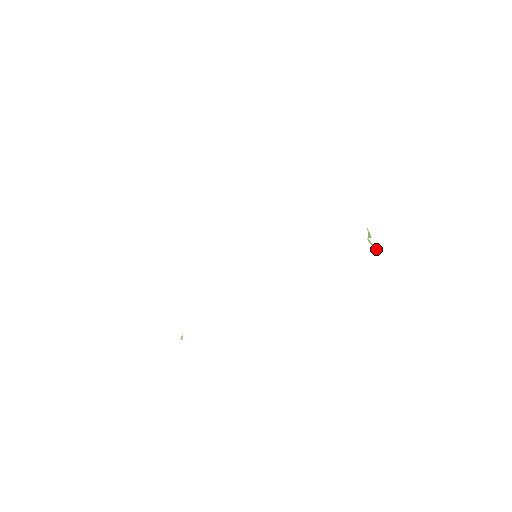
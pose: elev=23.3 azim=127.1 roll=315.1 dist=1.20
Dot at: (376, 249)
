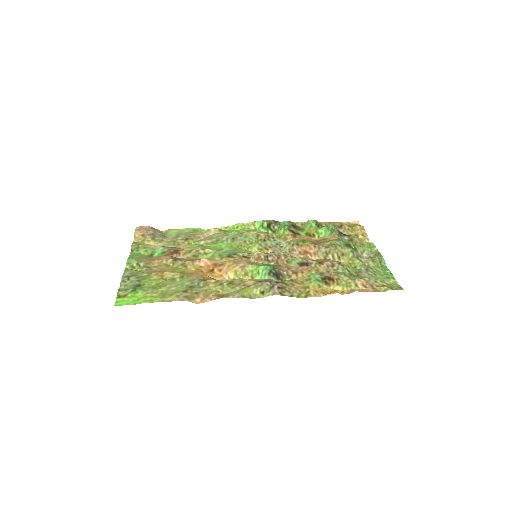
Dot at: (339, 239)
